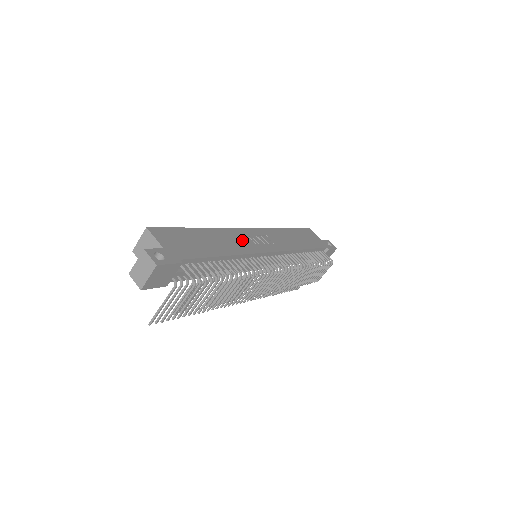
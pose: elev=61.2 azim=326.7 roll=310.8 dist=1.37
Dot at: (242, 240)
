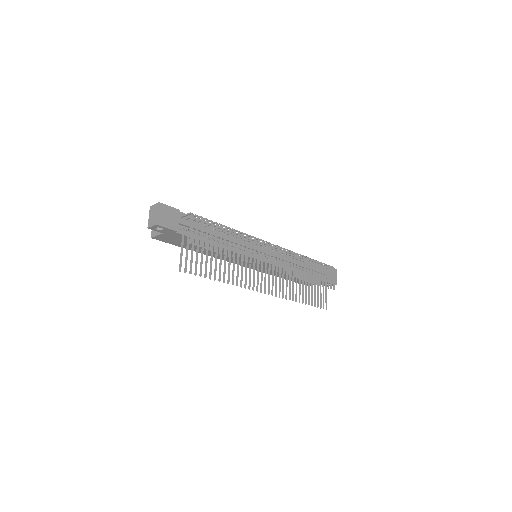
Dot at: occluded
